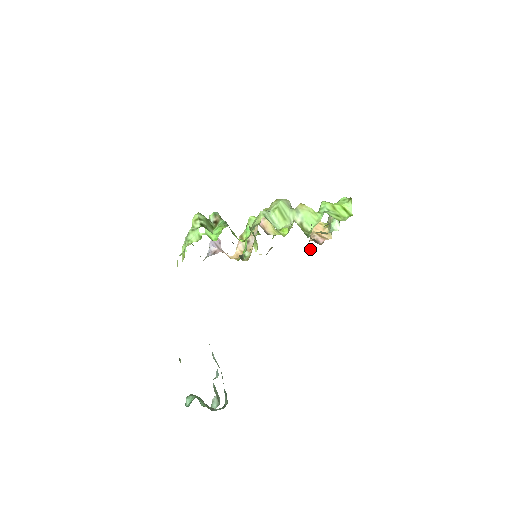
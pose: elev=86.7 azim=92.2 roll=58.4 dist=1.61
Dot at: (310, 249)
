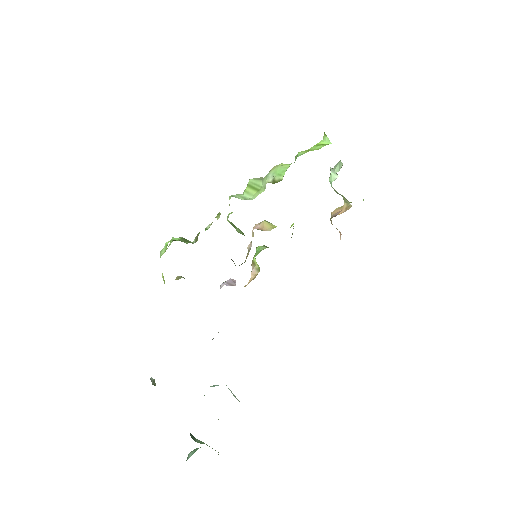
Dot at: (340, 239)
